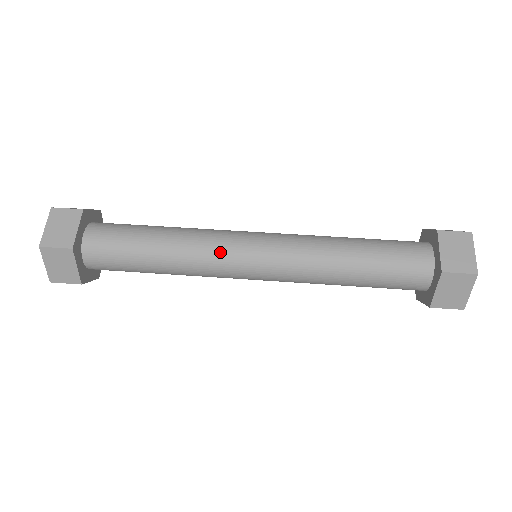
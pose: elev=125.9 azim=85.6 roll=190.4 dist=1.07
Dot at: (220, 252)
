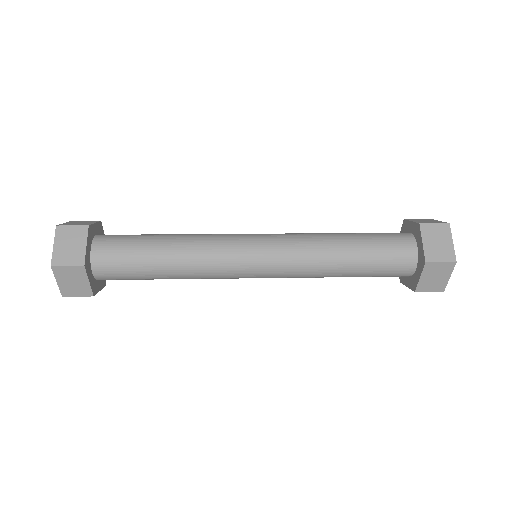
Dot at: (224, 257)
